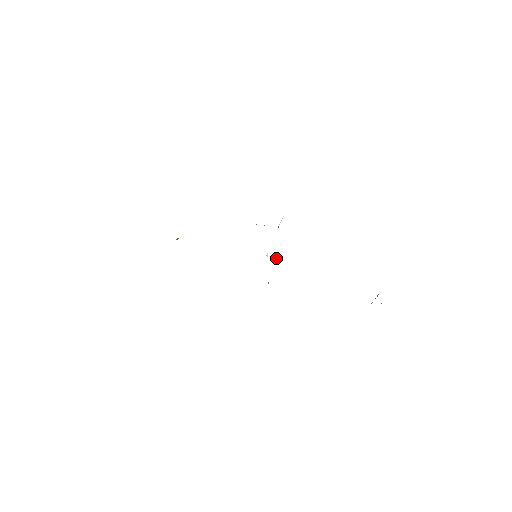
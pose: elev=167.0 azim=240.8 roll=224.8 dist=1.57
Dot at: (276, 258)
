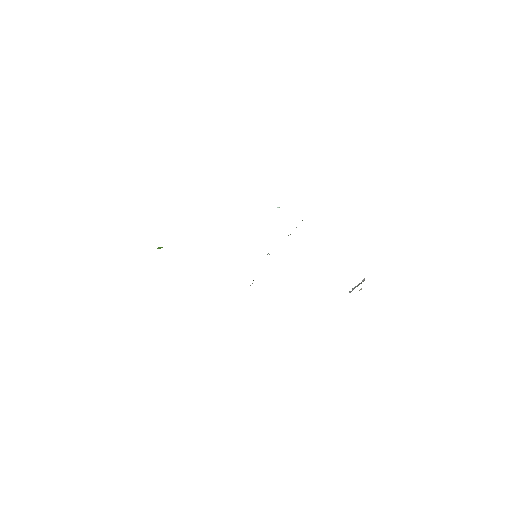
Dot at: occluded
